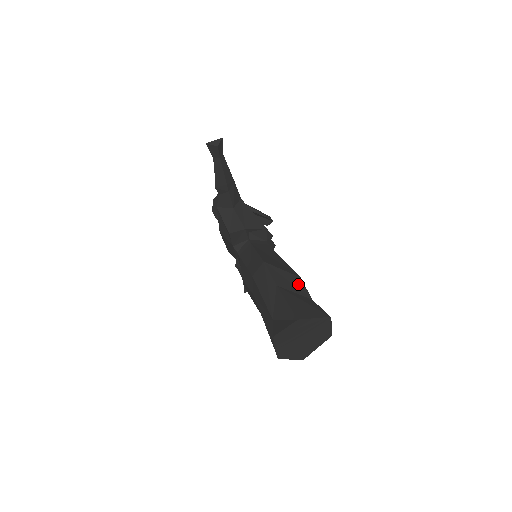
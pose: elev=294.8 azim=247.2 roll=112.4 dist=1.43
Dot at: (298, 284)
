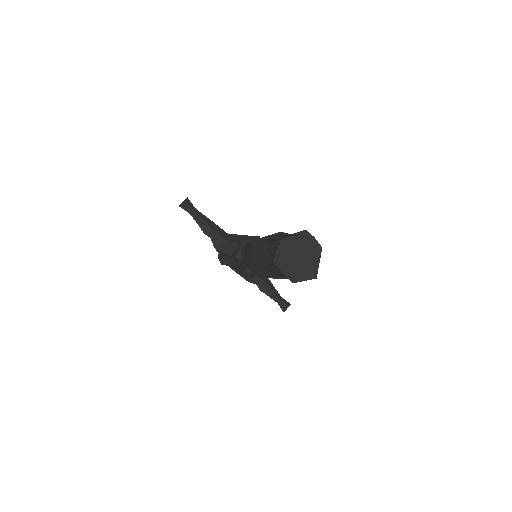
Dot at: (280, 235)
